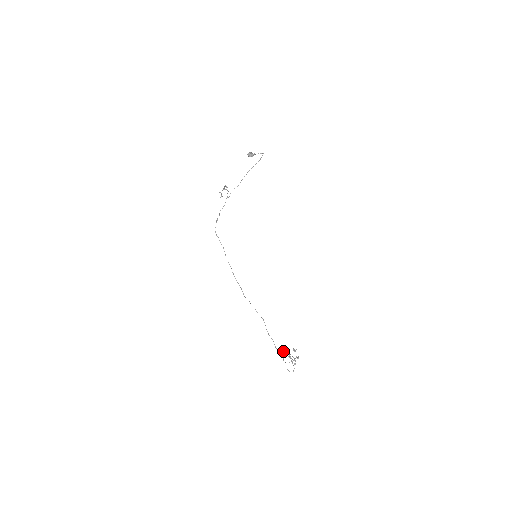
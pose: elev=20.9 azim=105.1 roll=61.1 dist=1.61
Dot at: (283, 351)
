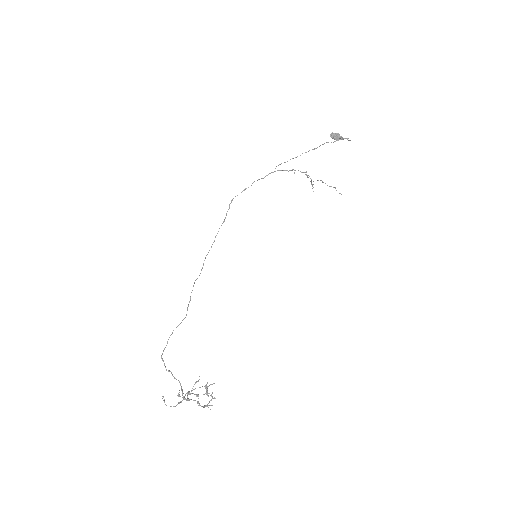
Dot at: (195, 382)
